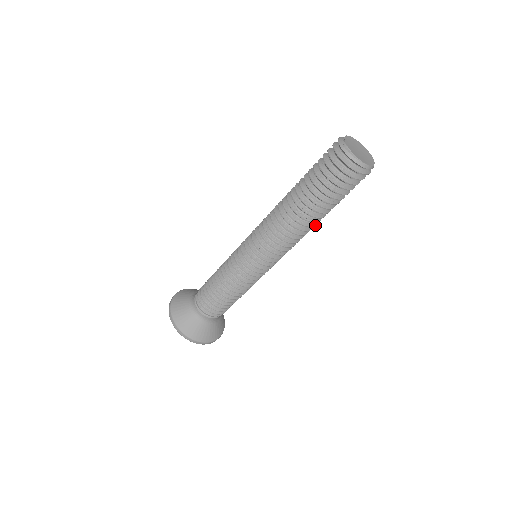
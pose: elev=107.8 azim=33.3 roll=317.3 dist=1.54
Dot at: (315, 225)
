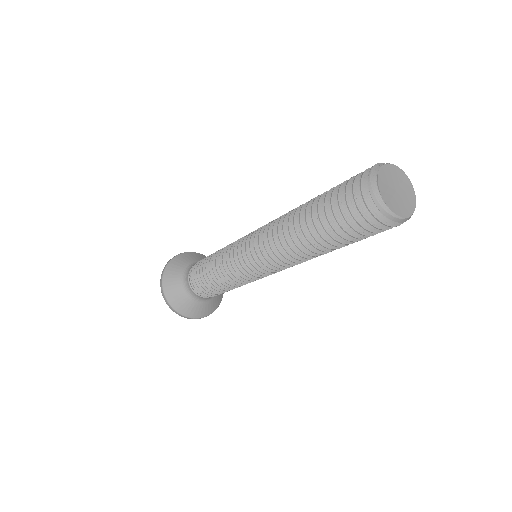
Dot at: occluded
